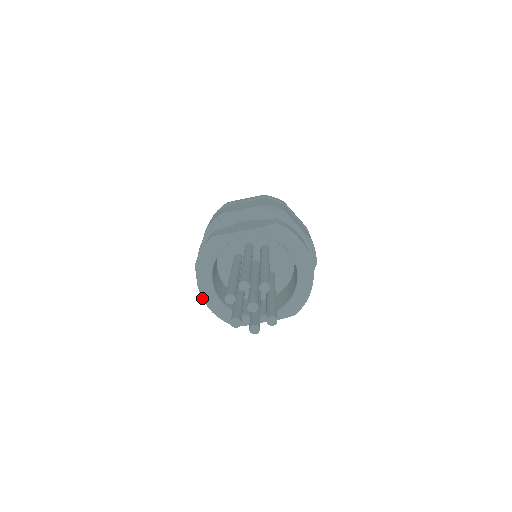
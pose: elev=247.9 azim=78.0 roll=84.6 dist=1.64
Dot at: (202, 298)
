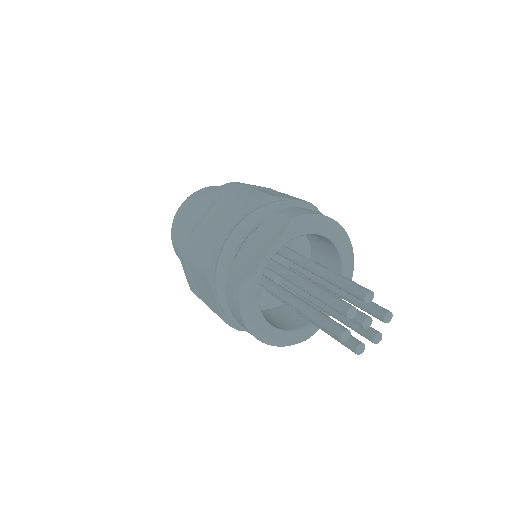
Dot at: (267, 344)
